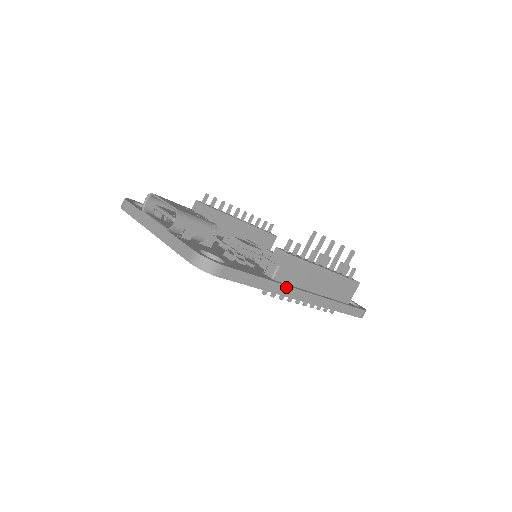
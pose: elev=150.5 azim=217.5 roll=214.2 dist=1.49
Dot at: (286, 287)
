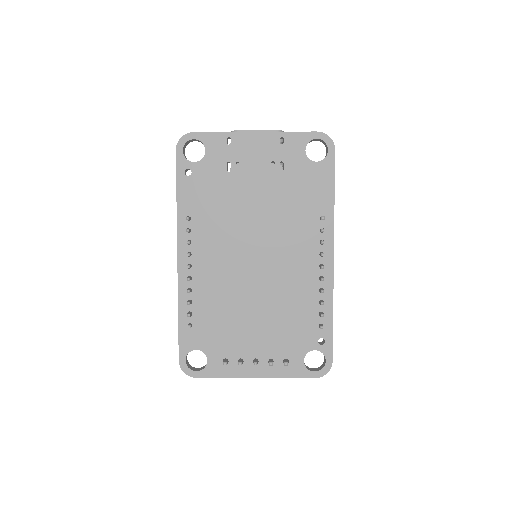
Dot at: occluded
